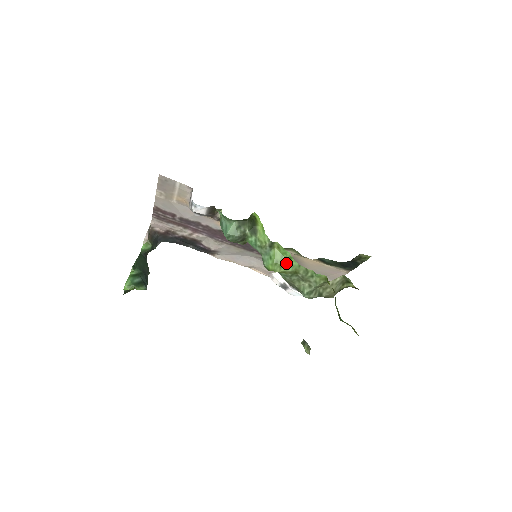
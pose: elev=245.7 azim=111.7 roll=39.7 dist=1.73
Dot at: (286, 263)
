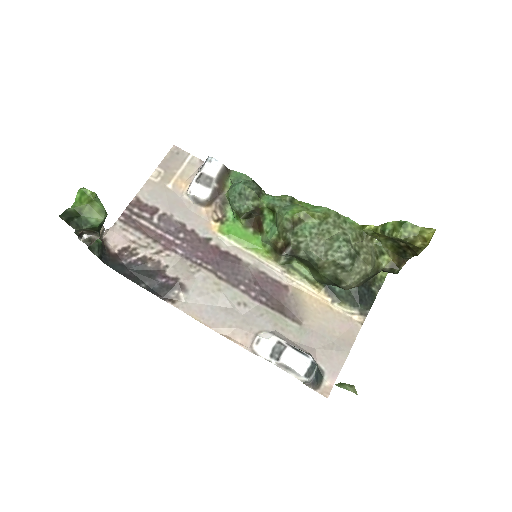
Dot at: (313, 209)
